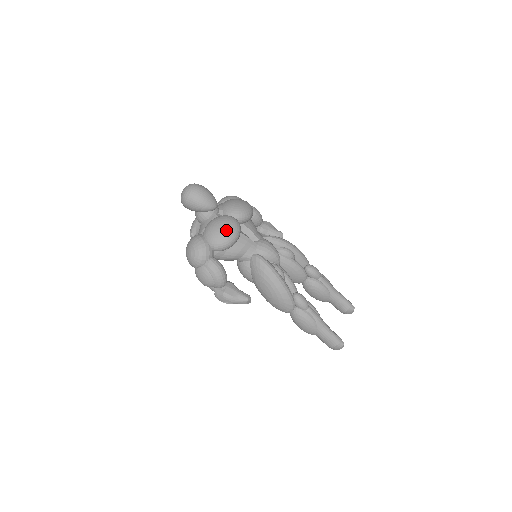
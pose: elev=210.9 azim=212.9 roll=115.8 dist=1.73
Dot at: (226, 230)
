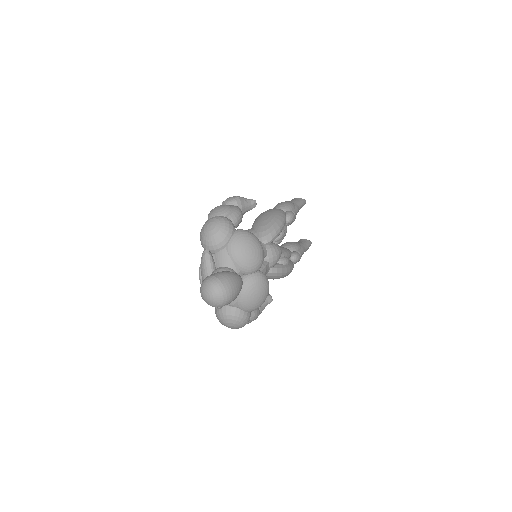
Dot at: (264, 296)
